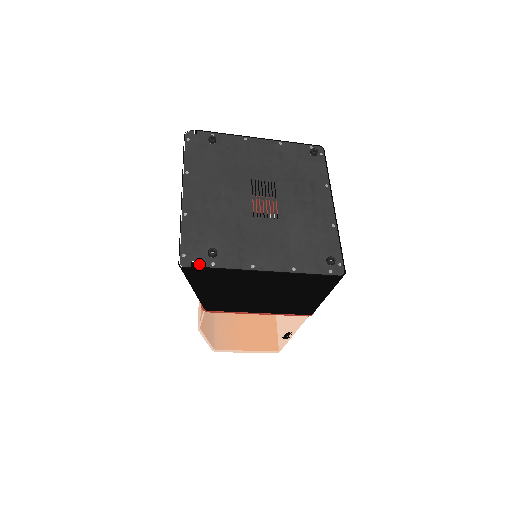
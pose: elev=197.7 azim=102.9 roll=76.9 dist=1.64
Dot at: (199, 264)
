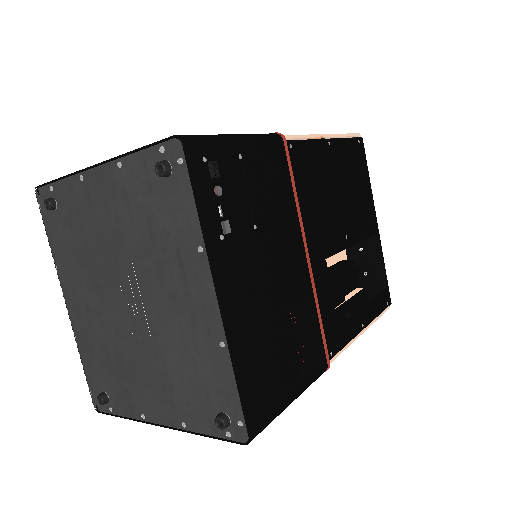
Dot at: (101, 409)
